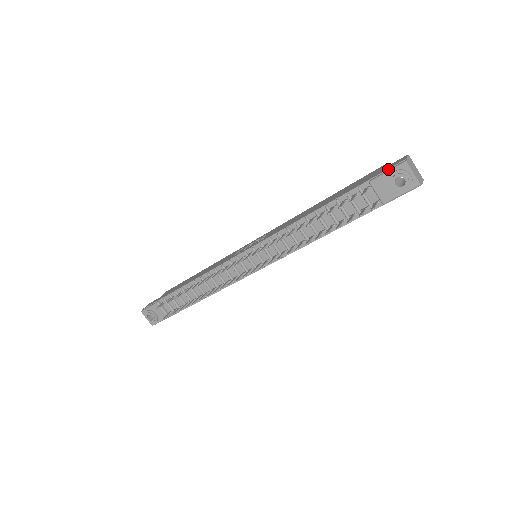
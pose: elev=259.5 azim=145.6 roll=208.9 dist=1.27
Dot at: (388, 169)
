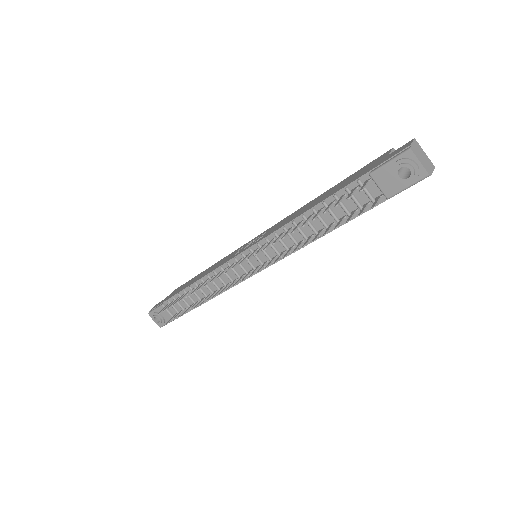
Dot at: (390, 158)
